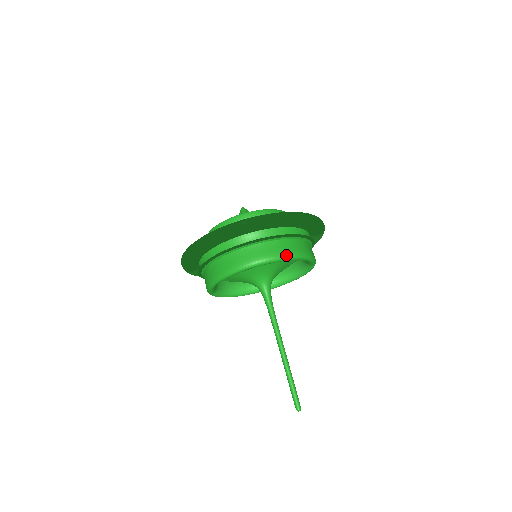
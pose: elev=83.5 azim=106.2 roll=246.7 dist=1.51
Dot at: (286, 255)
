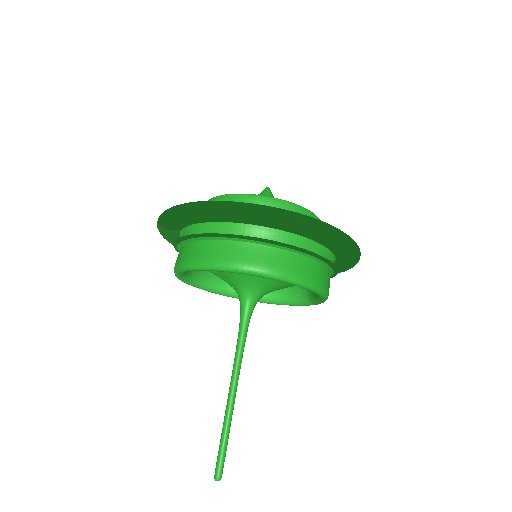
Dot at: (316, 285)
